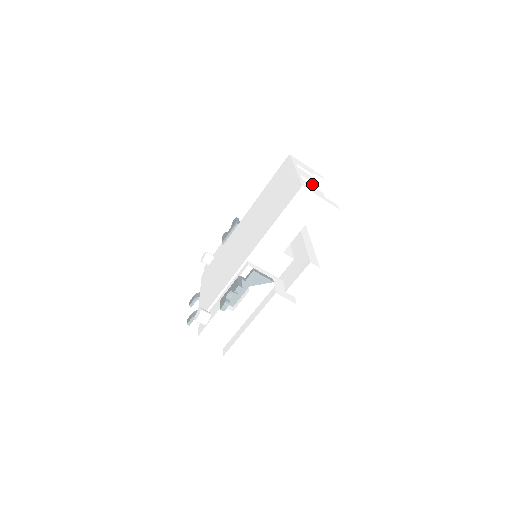
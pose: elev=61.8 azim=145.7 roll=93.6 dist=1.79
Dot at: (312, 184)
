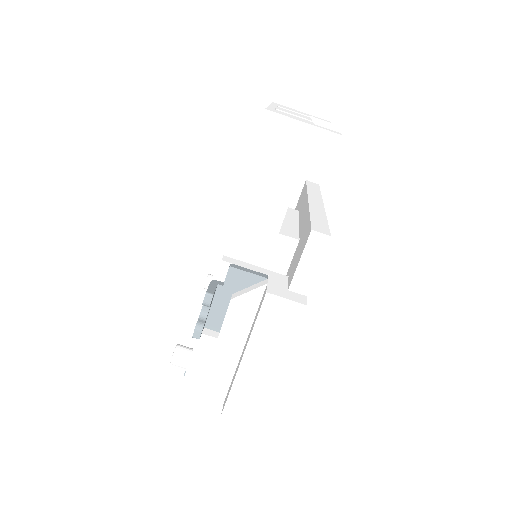
Dot at: occluded
